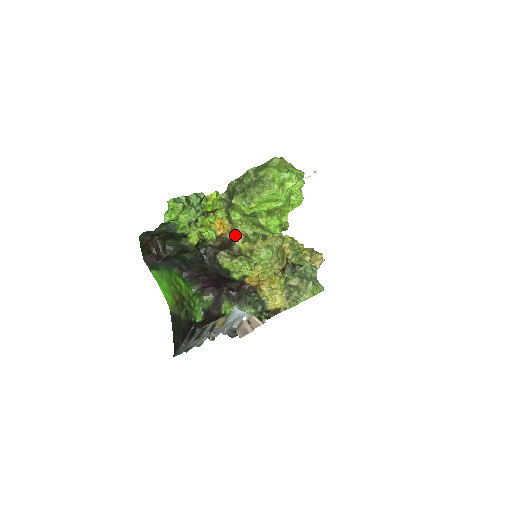
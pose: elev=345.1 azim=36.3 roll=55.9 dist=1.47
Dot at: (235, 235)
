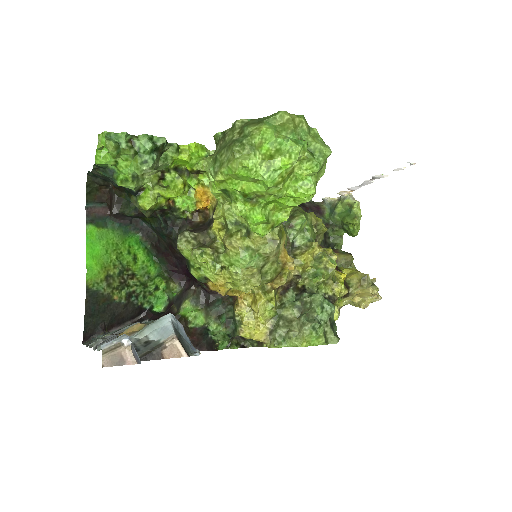
Dot at: (214, 216)
